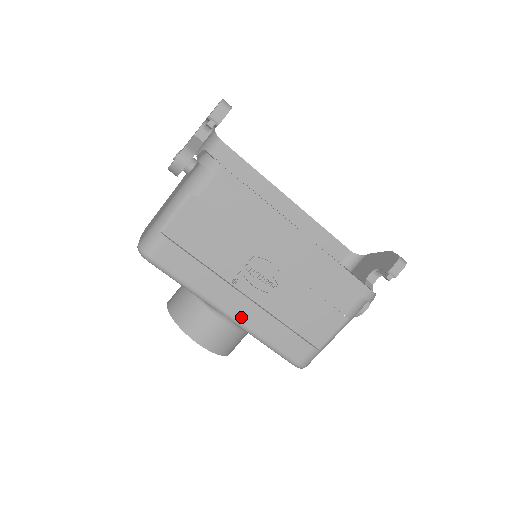
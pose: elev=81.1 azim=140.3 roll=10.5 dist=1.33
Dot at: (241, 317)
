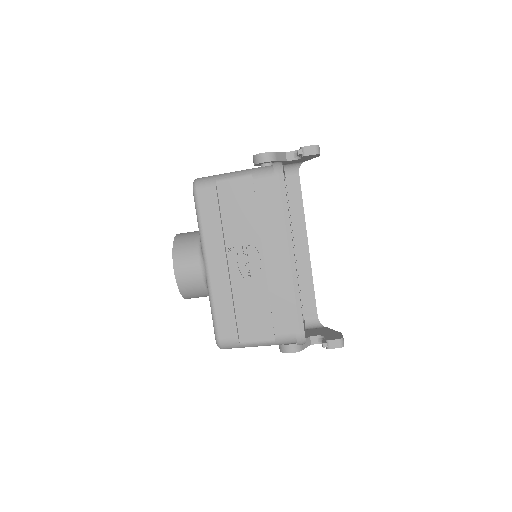
Dot at: (213, 275)
